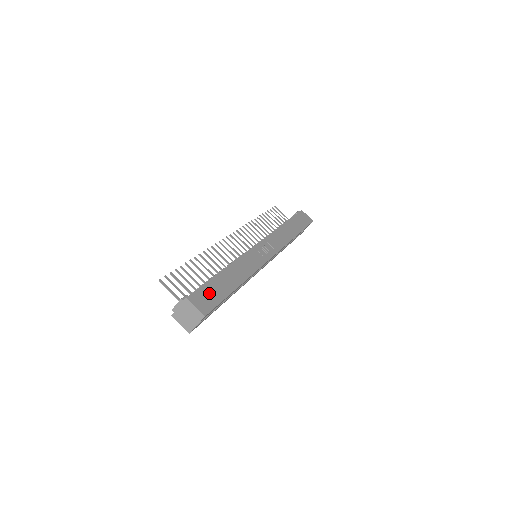
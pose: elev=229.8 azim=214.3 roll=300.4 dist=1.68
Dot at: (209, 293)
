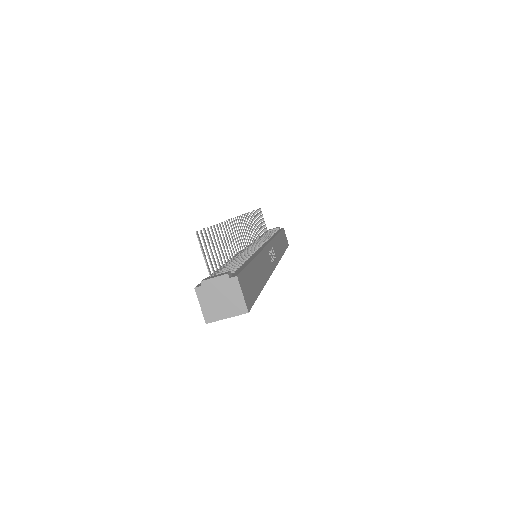
Dot at: (249, 282)
